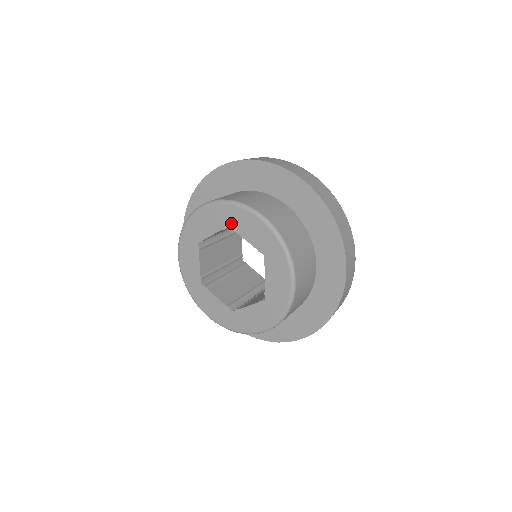
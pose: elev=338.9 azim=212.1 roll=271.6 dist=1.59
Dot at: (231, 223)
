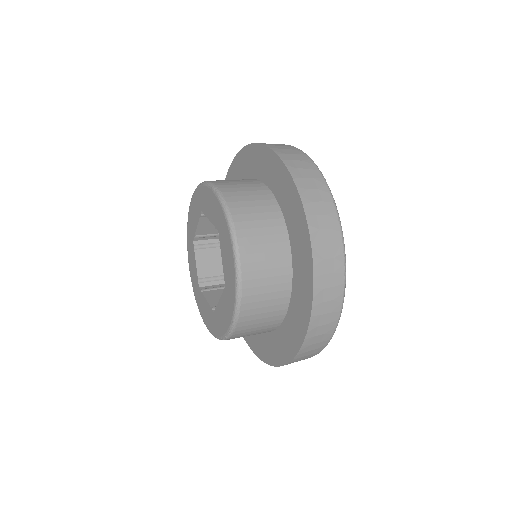
Dot at: (202, 206)
